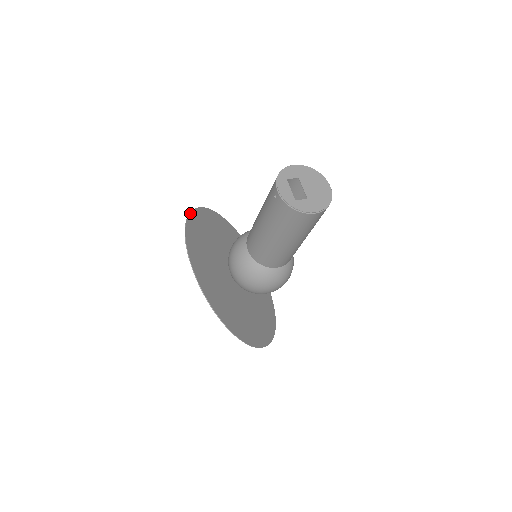
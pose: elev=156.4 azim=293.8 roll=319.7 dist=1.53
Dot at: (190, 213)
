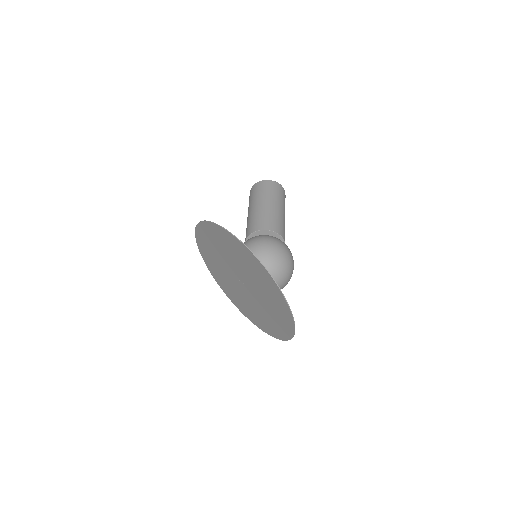
Dot at: (224, 291)
